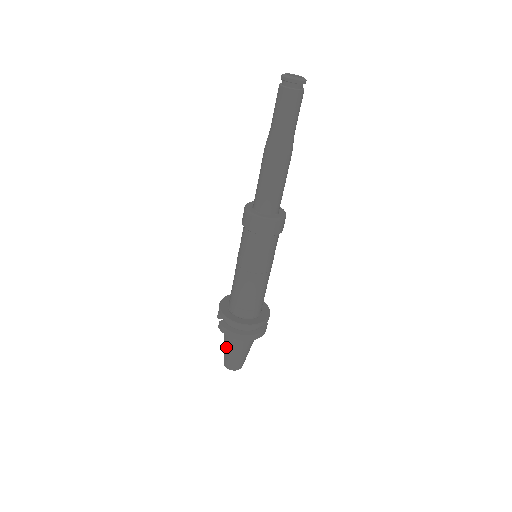
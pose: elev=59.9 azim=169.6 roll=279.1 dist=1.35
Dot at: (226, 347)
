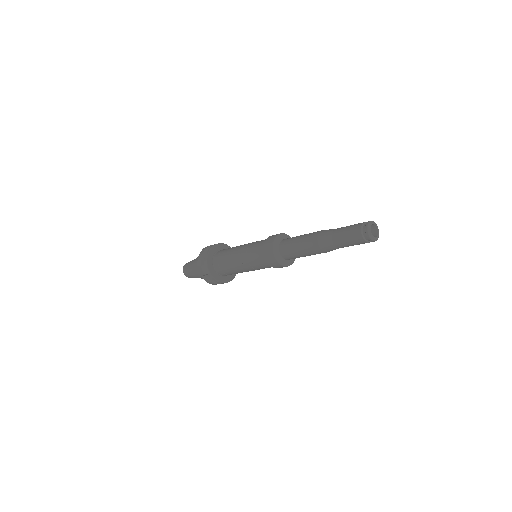
Dot at: (197, 276)
